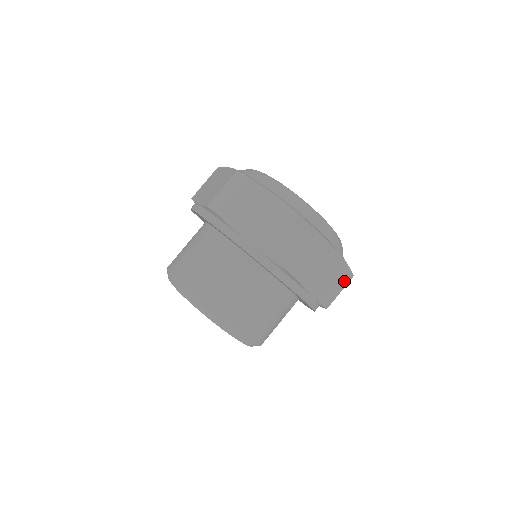
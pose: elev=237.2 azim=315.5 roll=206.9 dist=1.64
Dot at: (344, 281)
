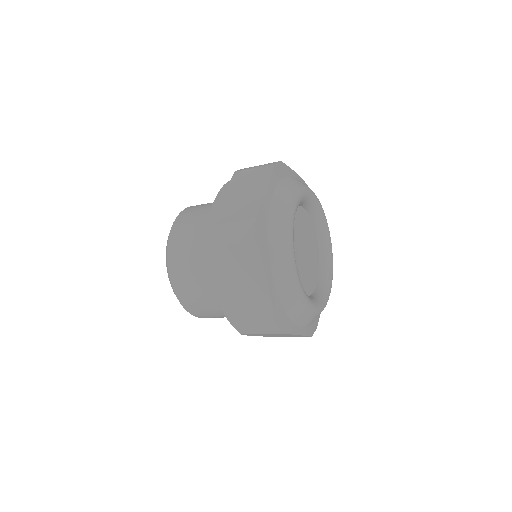
Dot at: (261, 313)
